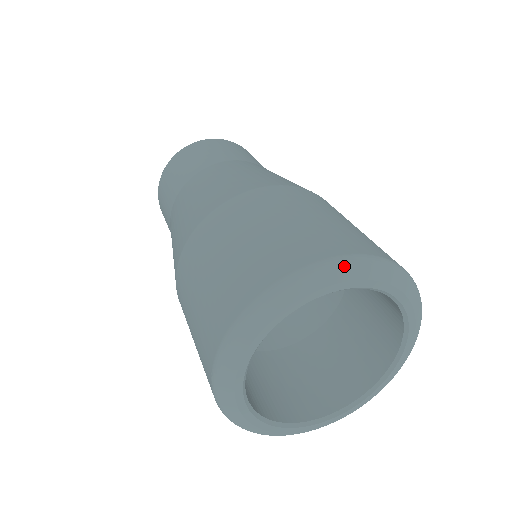
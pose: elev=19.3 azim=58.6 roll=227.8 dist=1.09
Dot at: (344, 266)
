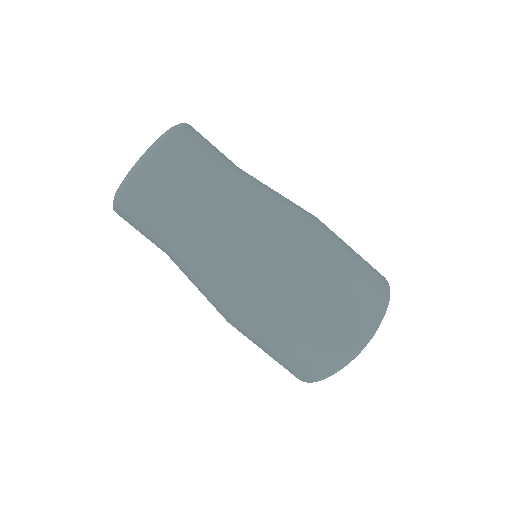
Dot at: occluded
